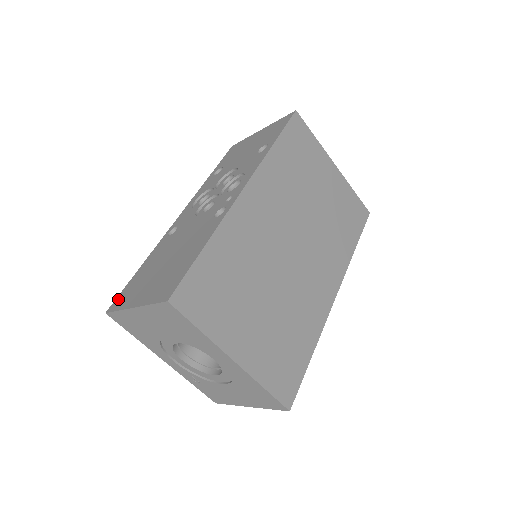
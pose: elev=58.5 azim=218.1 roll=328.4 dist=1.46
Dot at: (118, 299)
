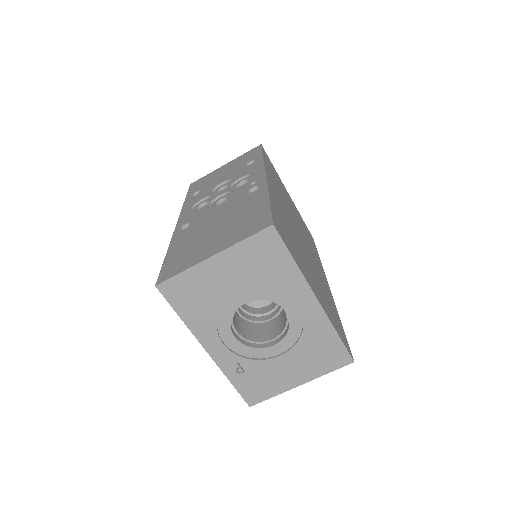
Dot at: (165, 272)
